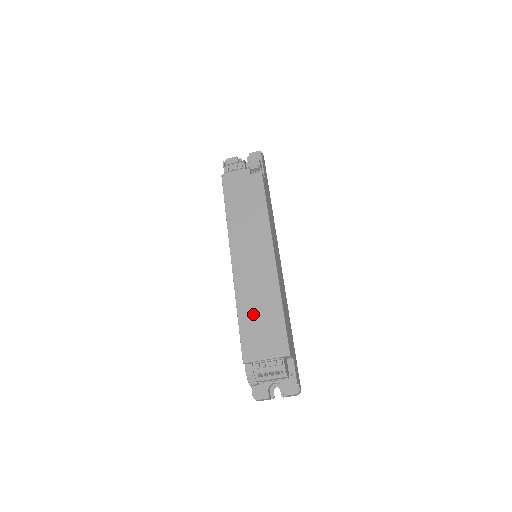
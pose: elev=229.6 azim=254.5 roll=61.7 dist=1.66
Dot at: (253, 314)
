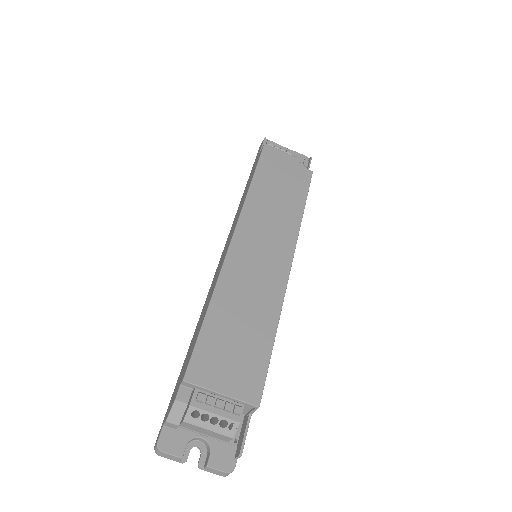
Dot at: (231, 320)
